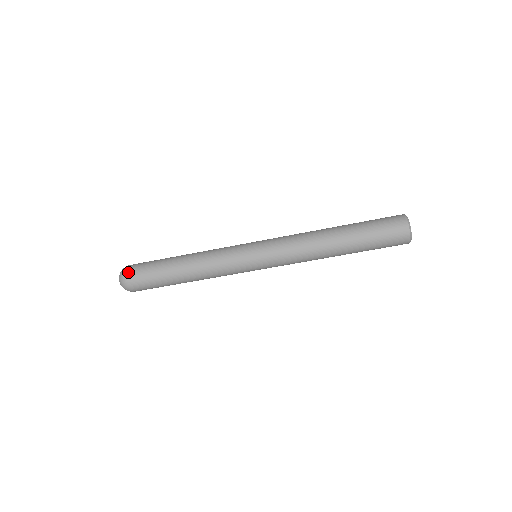
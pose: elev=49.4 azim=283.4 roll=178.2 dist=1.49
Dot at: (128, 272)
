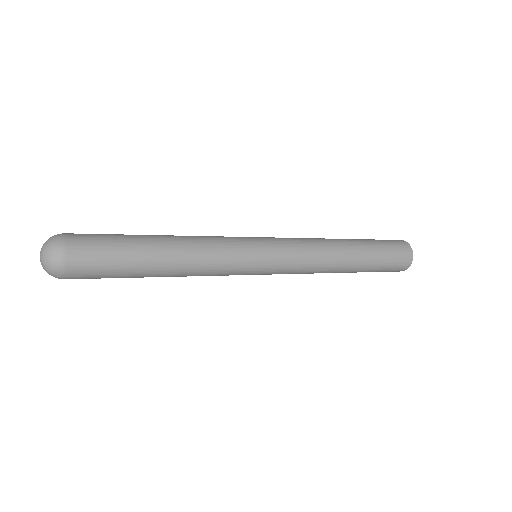
Dot at: (69, 278)
